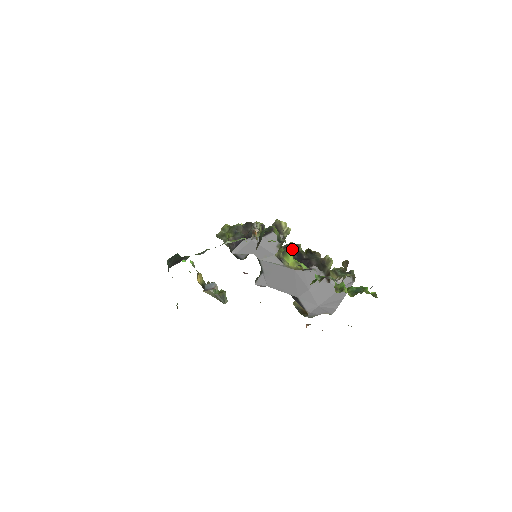
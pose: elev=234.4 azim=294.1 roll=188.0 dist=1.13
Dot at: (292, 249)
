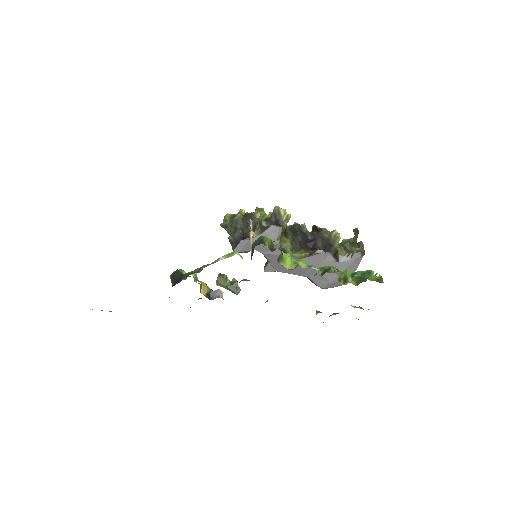
Dot at: (296, 231)
